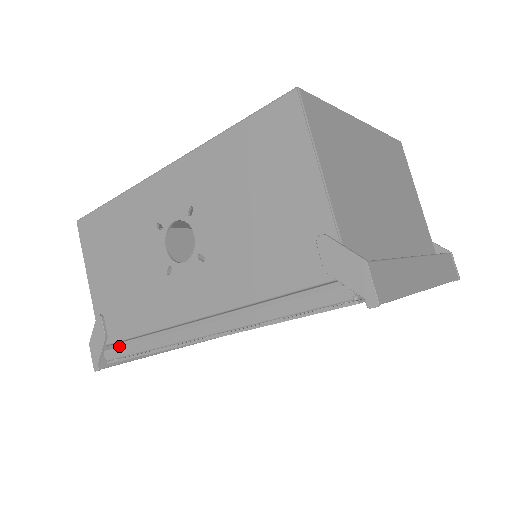
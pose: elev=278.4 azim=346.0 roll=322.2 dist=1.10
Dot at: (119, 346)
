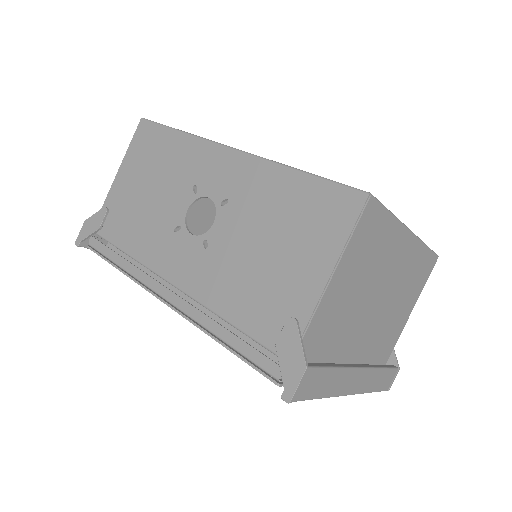
Dot at: occluded
